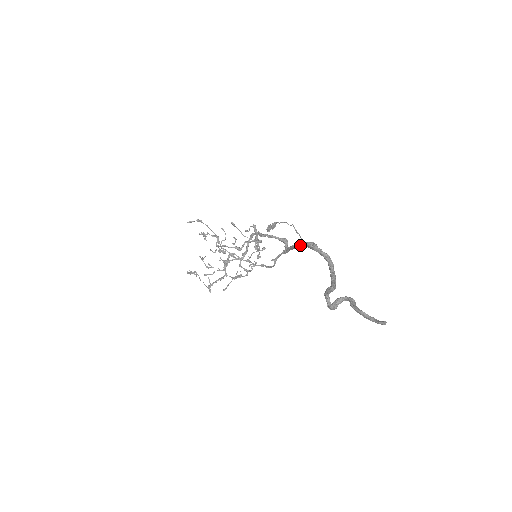
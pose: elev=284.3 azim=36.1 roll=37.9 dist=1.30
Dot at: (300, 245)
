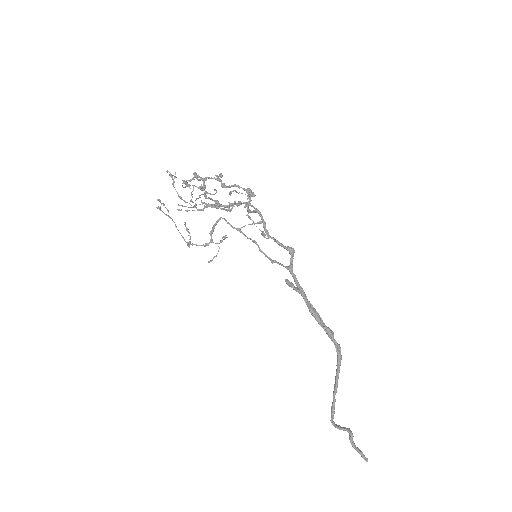
Dot at: (317, 319)
